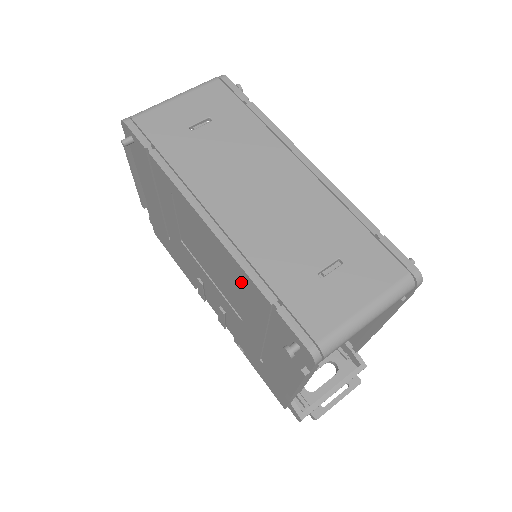
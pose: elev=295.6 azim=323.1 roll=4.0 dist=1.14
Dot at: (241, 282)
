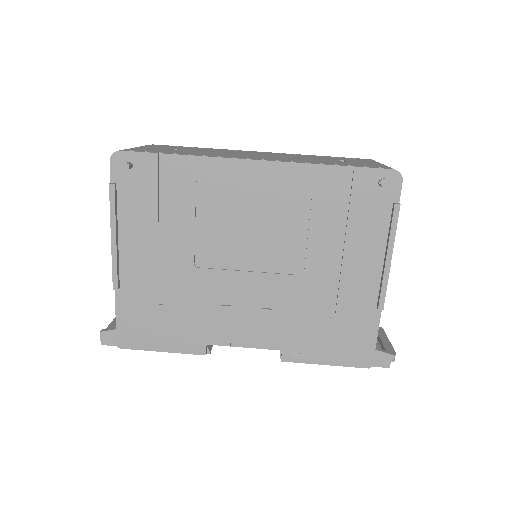
Dot at: (305, 195)
